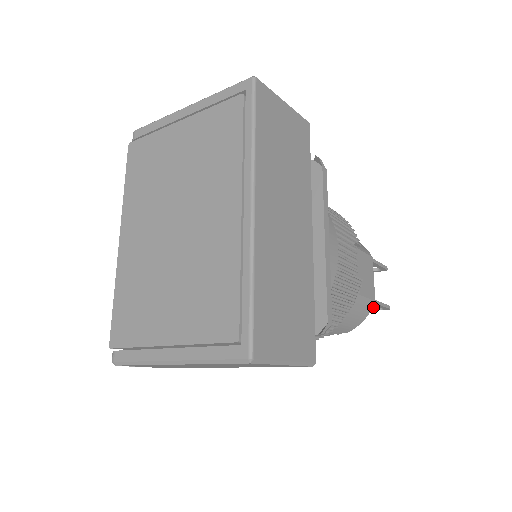
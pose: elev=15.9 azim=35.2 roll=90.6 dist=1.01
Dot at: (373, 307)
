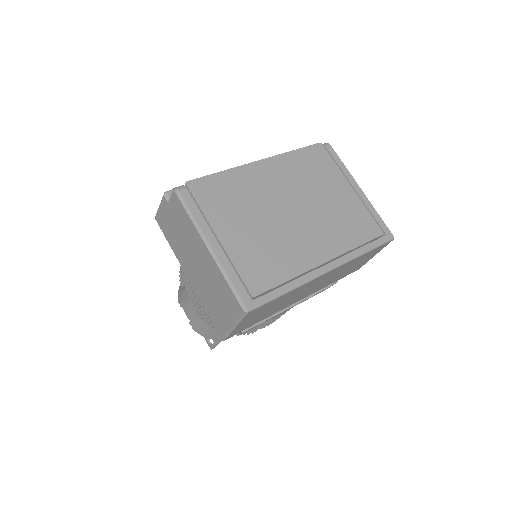
Dot at: occluded
